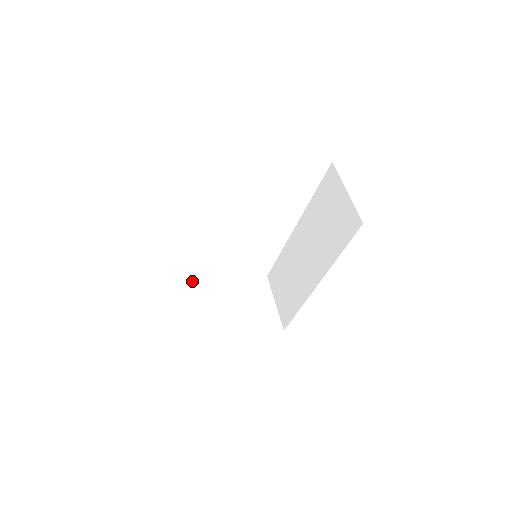
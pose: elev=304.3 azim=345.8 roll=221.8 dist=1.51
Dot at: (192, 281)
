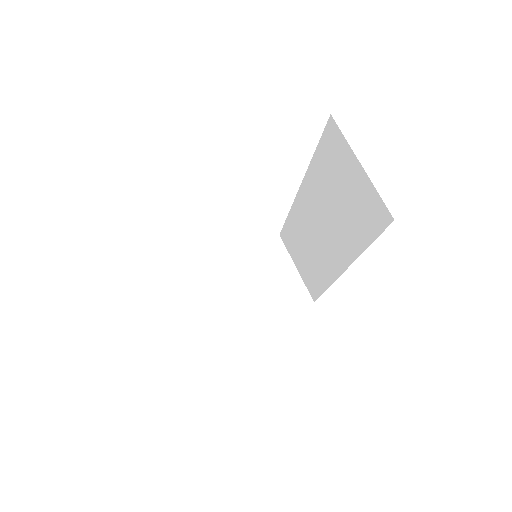
Dot at: (191, 274)
